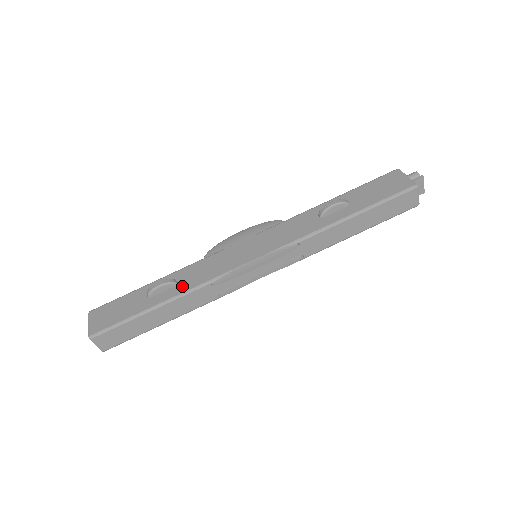
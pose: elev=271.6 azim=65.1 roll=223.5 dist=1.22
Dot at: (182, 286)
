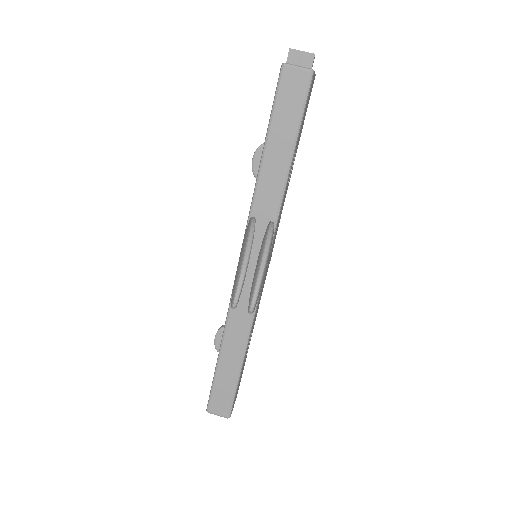
Dot at: occluded
